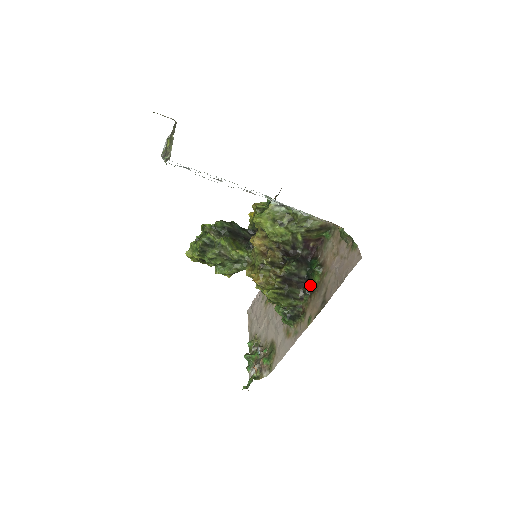
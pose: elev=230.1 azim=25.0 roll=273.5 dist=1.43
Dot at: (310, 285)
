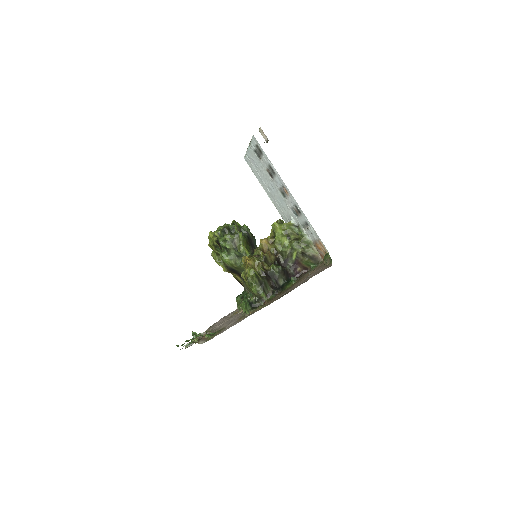
Dot at: (281, 290)
